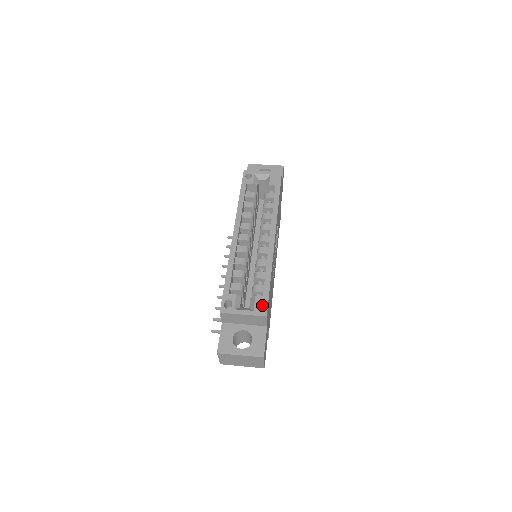
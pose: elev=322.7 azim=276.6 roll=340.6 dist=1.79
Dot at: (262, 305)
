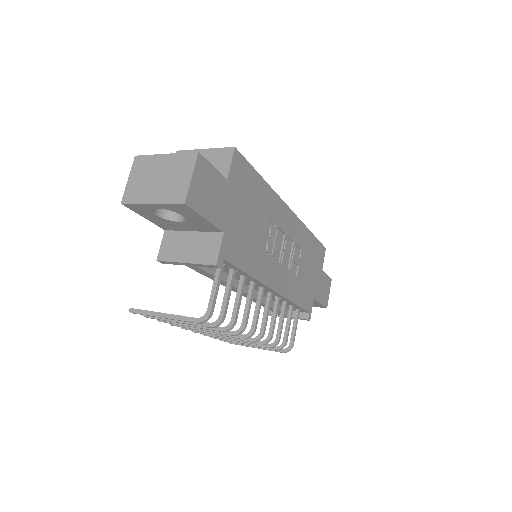
Dot at: occluded
